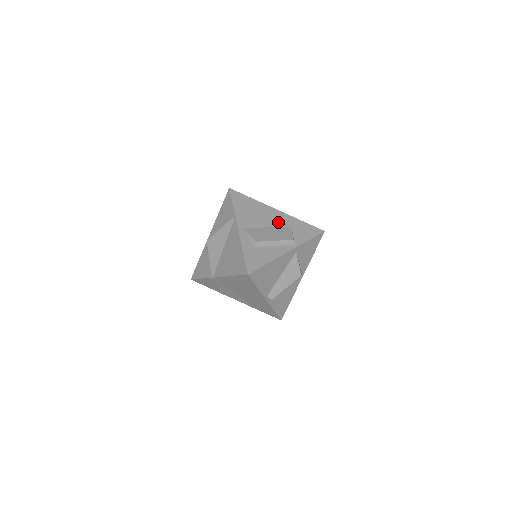
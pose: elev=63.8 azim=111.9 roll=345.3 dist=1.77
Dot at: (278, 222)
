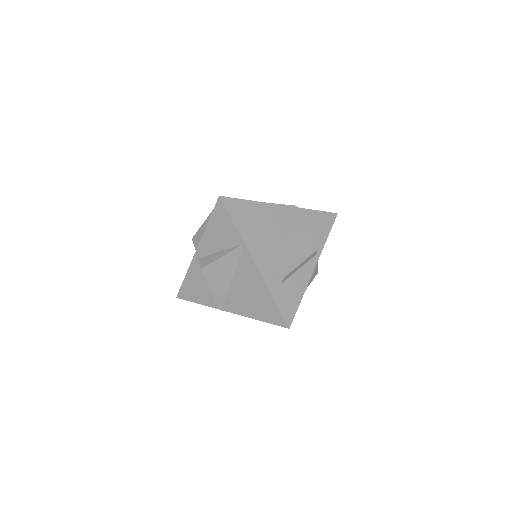
Dot at: (291, 227)
